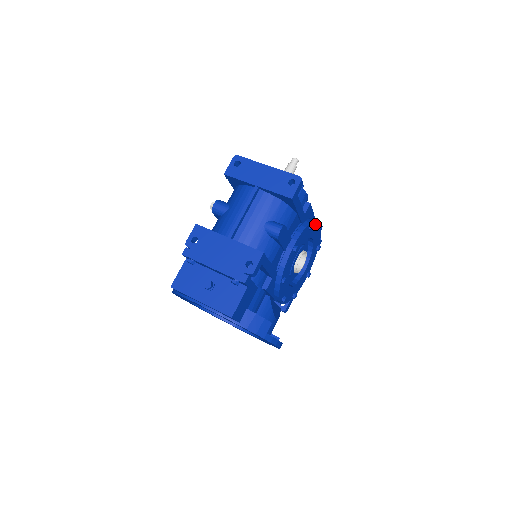
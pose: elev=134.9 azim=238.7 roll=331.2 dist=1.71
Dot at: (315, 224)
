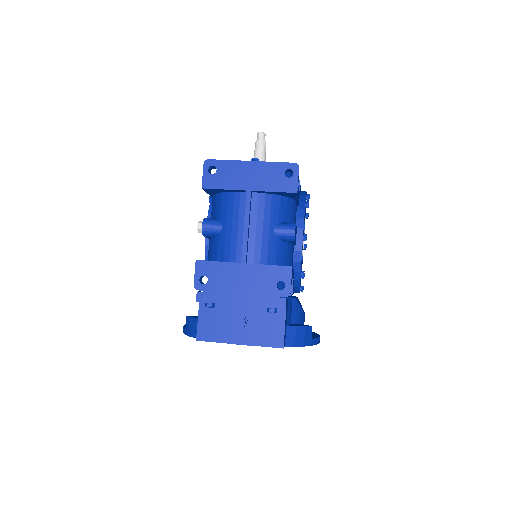
Dot at: occluded
